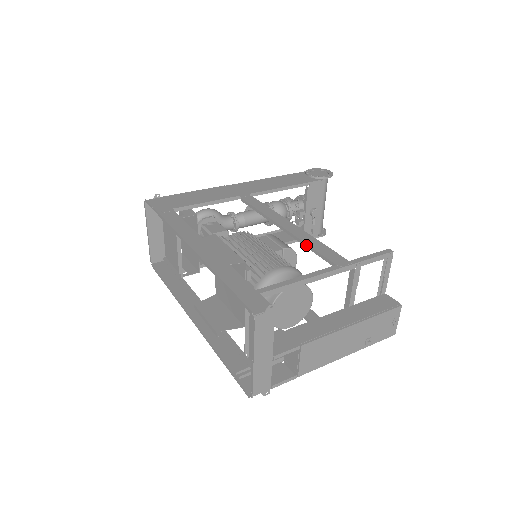
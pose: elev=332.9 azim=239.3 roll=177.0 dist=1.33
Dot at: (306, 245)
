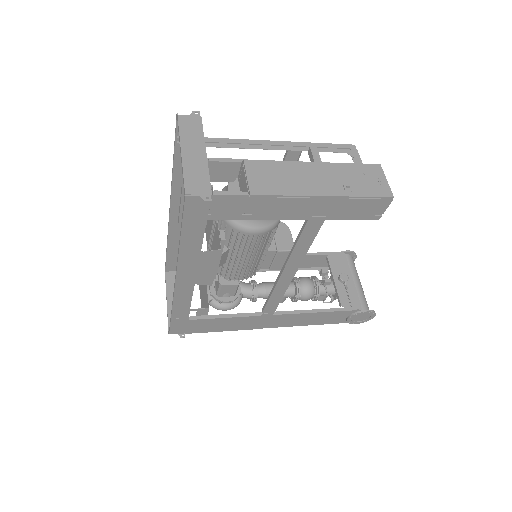
Dot at: occluded
